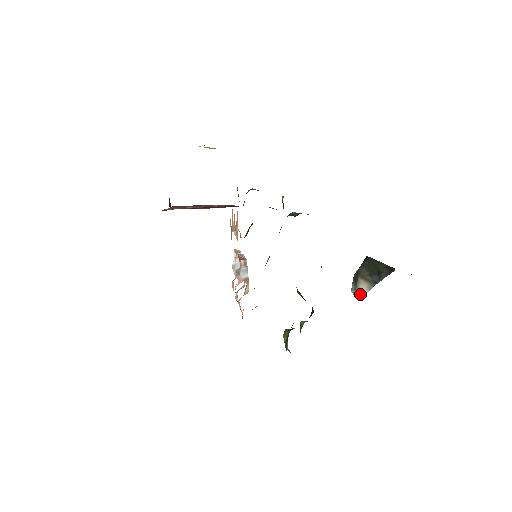
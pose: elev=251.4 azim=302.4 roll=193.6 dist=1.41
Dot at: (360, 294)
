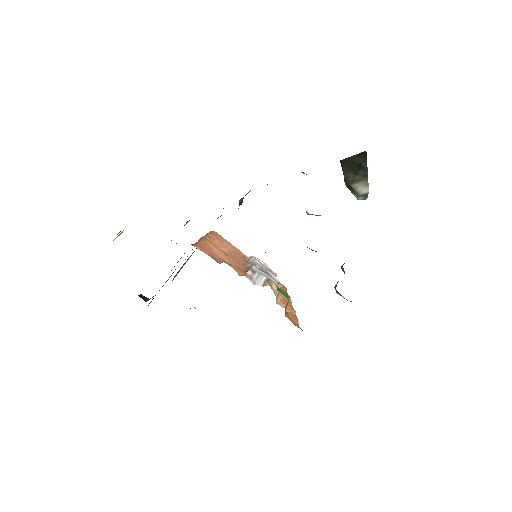
Dot at: (366, 196)
